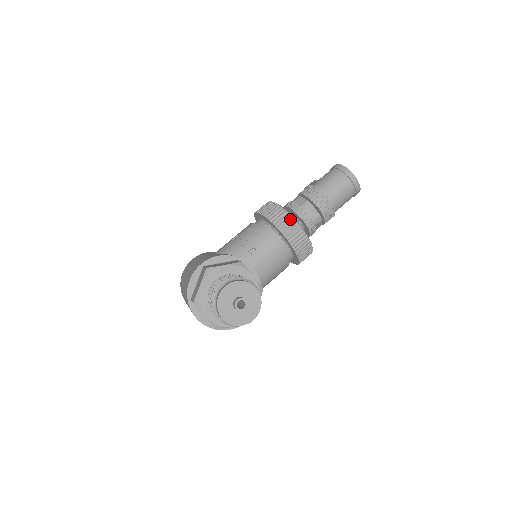
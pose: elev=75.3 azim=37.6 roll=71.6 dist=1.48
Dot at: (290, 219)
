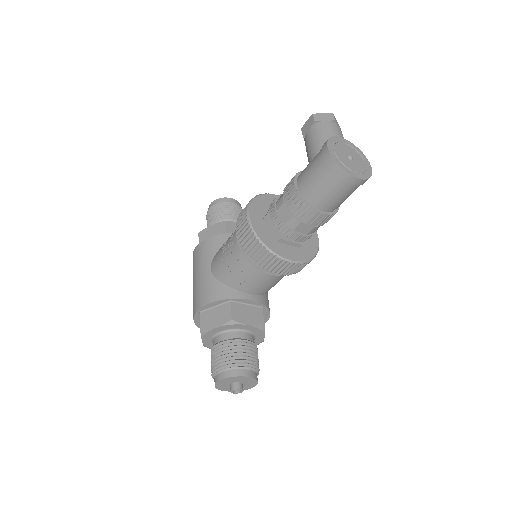
Dot at: (273, 257)
